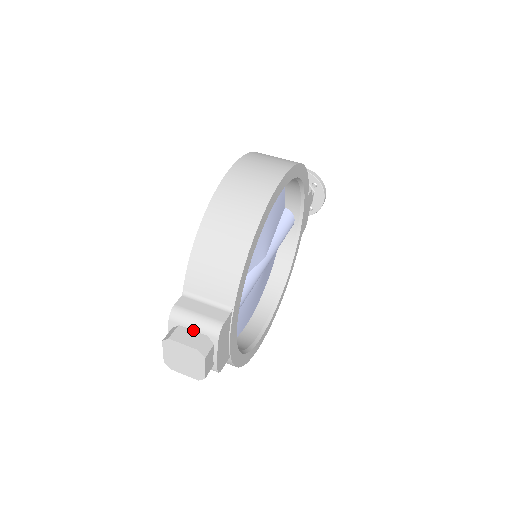
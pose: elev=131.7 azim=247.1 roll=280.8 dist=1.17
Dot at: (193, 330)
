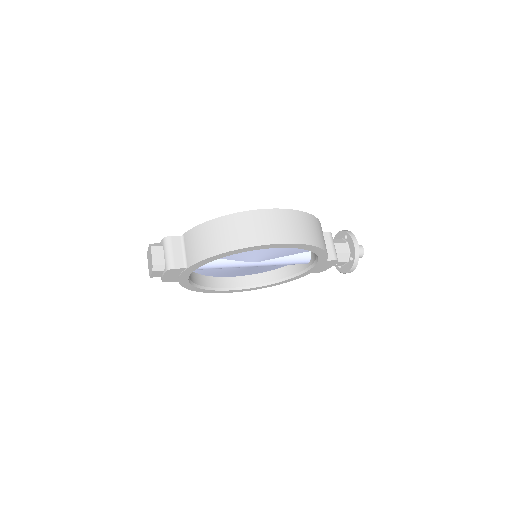
Dot at: (164, 255)
